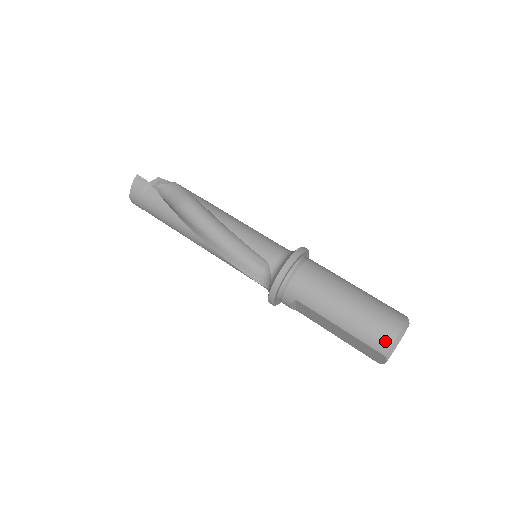
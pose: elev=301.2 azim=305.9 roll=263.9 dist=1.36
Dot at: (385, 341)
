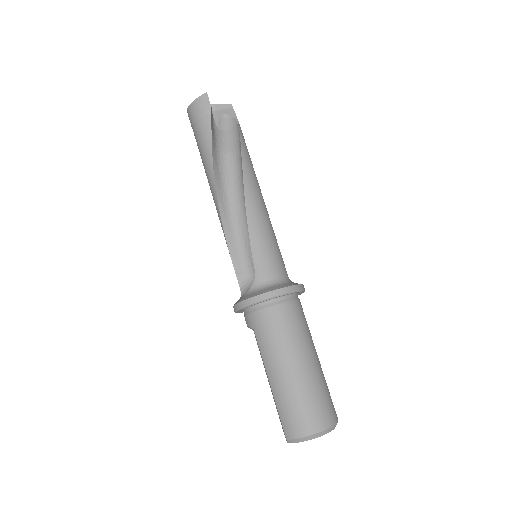
Dot at: (296, 430)
